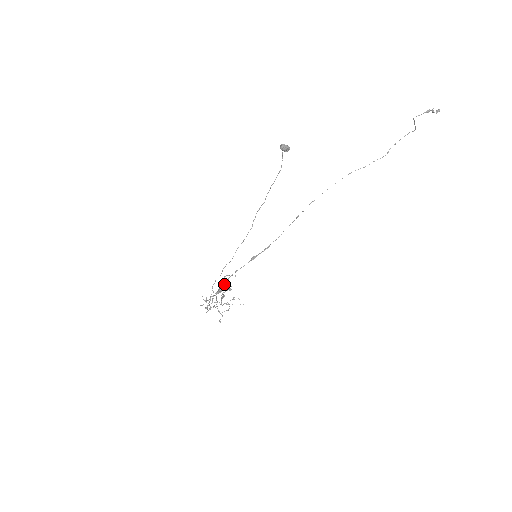
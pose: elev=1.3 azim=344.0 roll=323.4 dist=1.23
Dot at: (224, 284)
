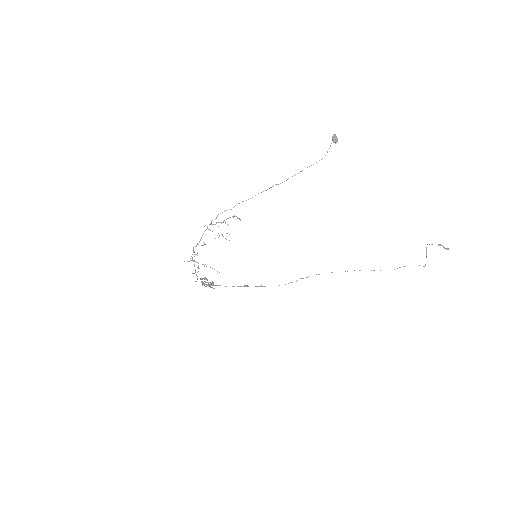
Dot at: (209, 284)
